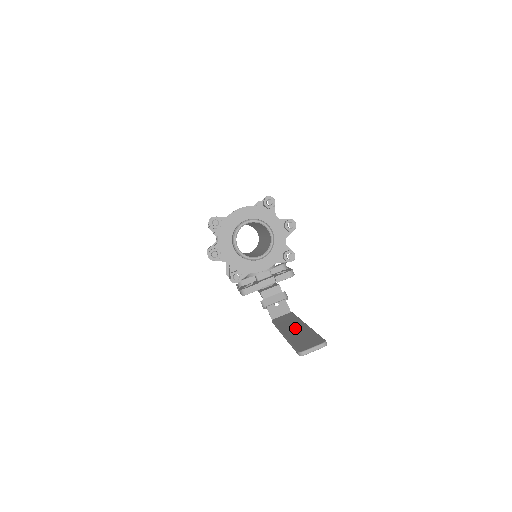
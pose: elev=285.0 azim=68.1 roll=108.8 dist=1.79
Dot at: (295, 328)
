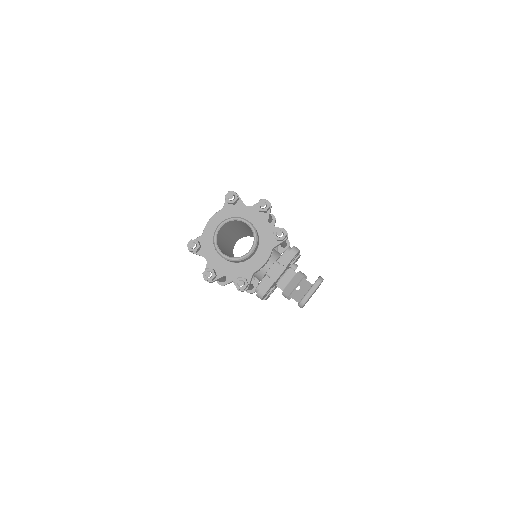
Dot at: occluded
